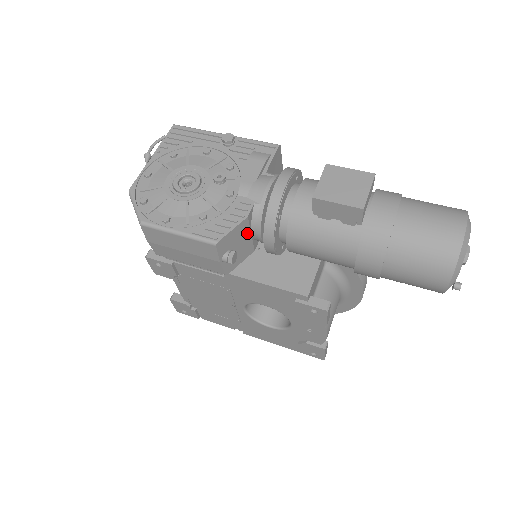
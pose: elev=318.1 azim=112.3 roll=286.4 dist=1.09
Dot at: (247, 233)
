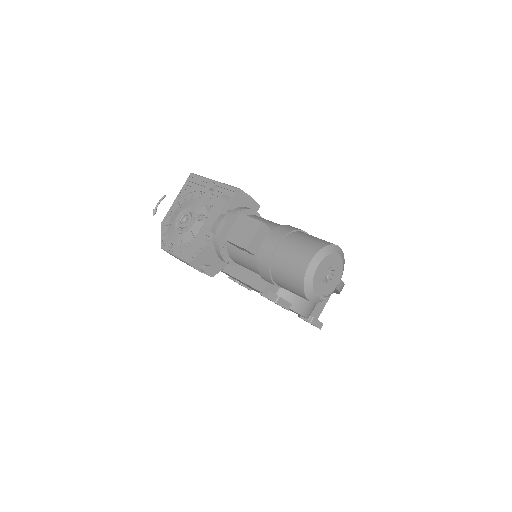
Dot at: (215, 253)
